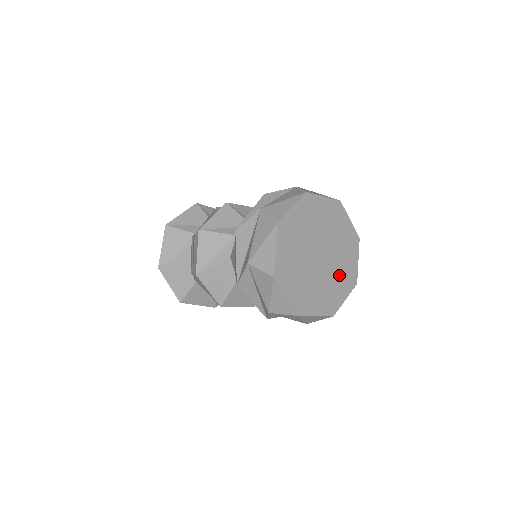
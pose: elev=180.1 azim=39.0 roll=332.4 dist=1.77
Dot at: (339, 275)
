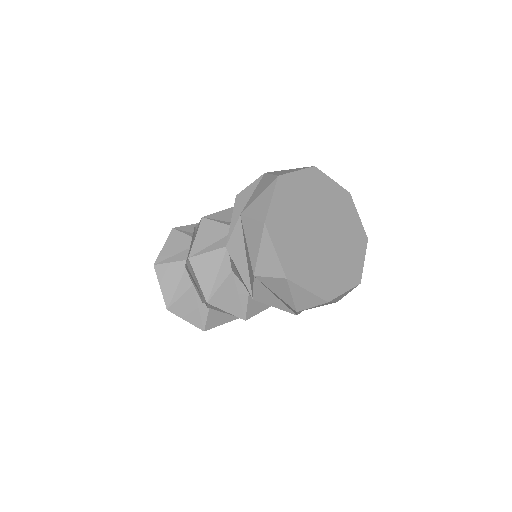
Dot at: (321, 268)
